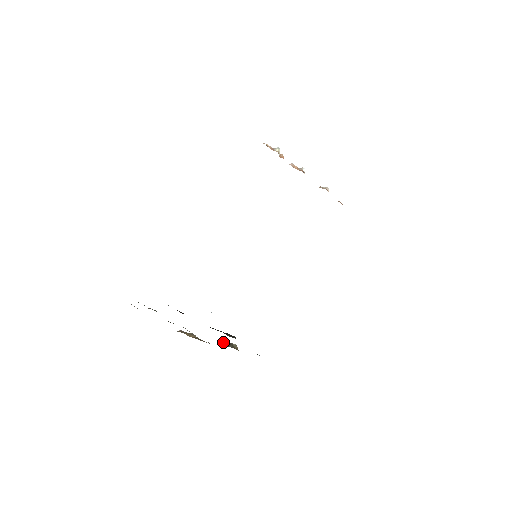
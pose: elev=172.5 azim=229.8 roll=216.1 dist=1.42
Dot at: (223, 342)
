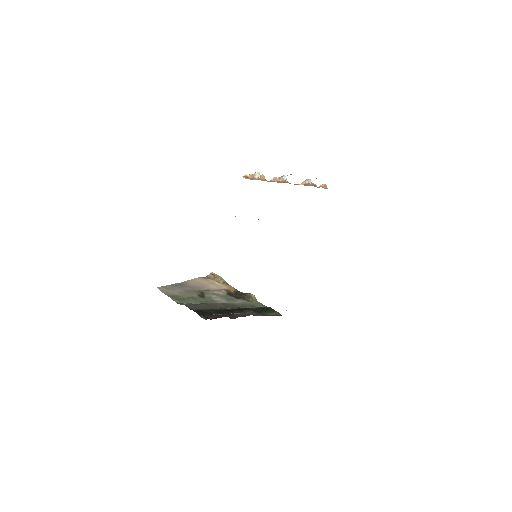
Dot at: (245, 294)
